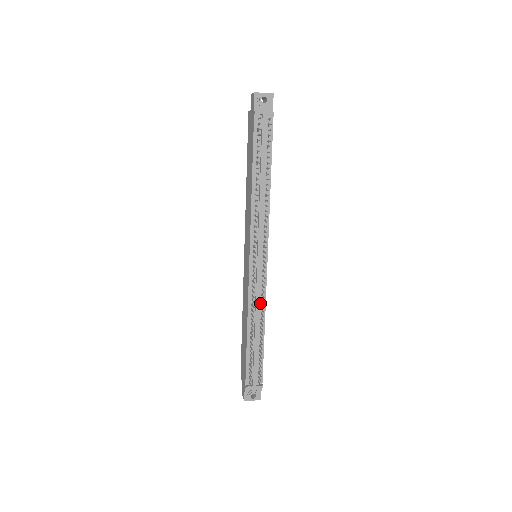
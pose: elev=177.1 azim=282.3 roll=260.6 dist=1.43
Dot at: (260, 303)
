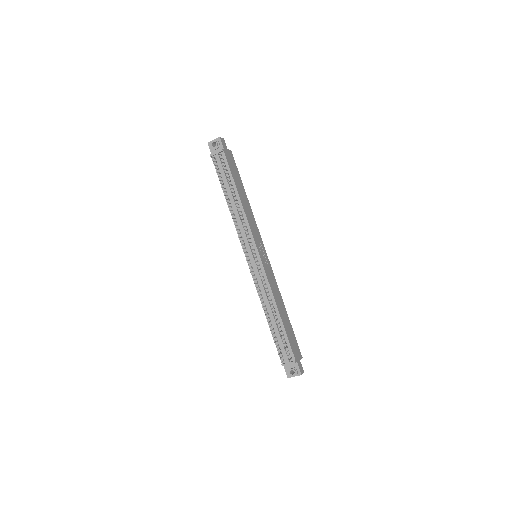
Dot at: (267, 291)
